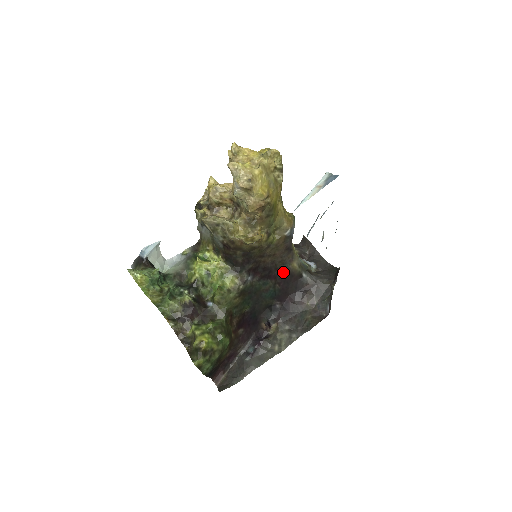
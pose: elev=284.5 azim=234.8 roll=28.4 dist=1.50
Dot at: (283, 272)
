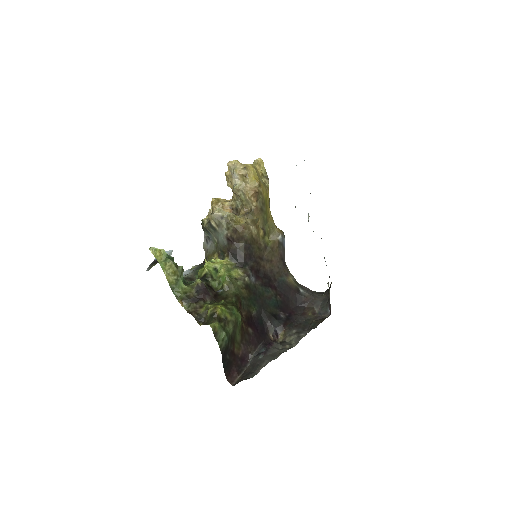
Dot at: (282, 285)
